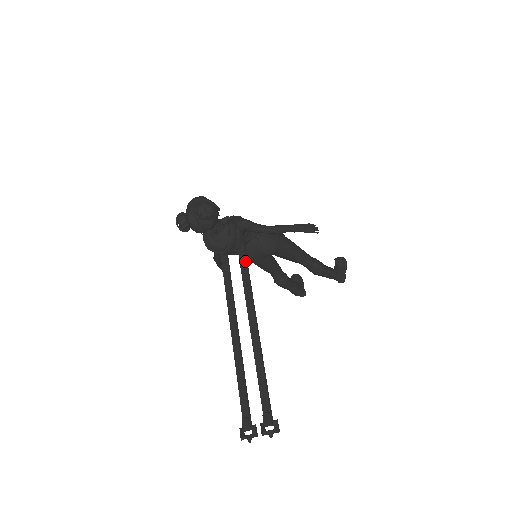
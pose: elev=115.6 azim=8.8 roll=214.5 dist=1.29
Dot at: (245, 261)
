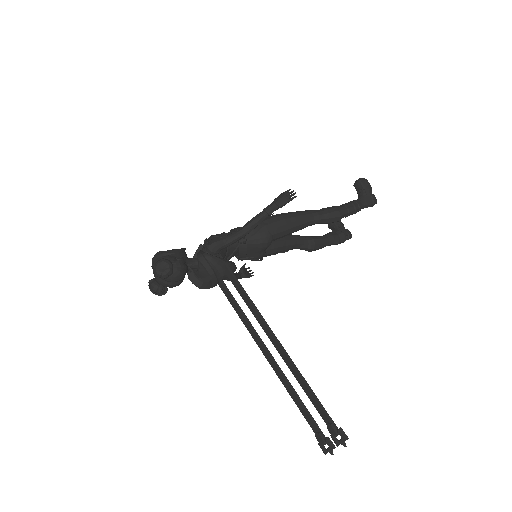
Dot at: (235, 282)
